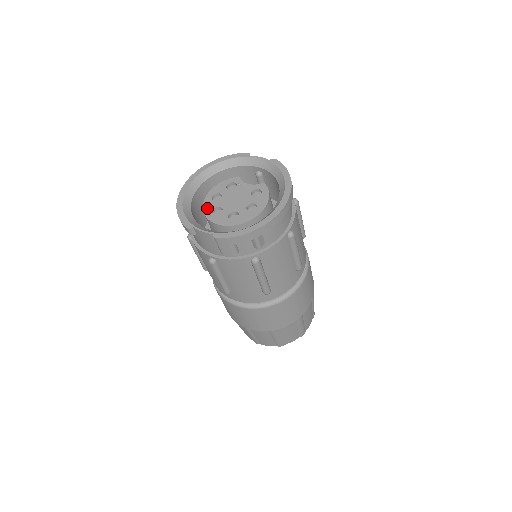
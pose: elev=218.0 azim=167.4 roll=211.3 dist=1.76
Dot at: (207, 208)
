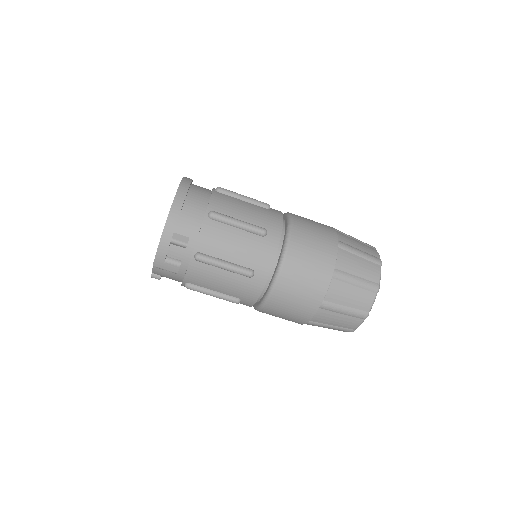
Dot at: occluded
